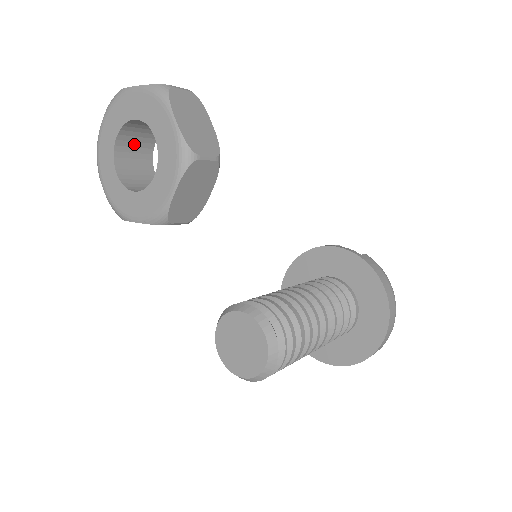
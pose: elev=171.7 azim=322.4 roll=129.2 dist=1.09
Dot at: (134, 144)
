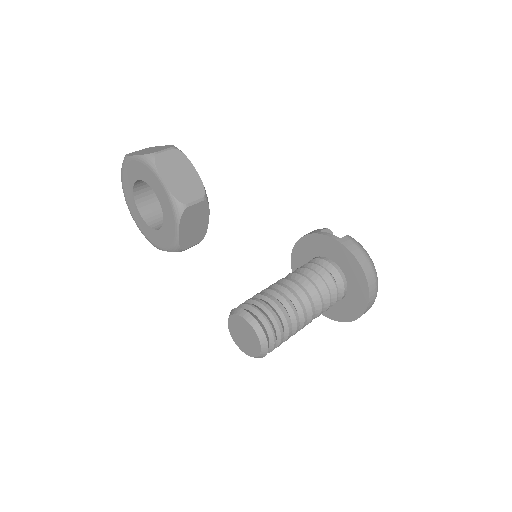
Dot at: (148, 189)
